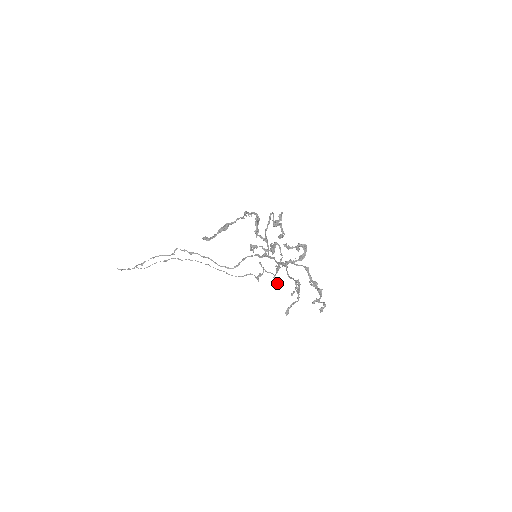
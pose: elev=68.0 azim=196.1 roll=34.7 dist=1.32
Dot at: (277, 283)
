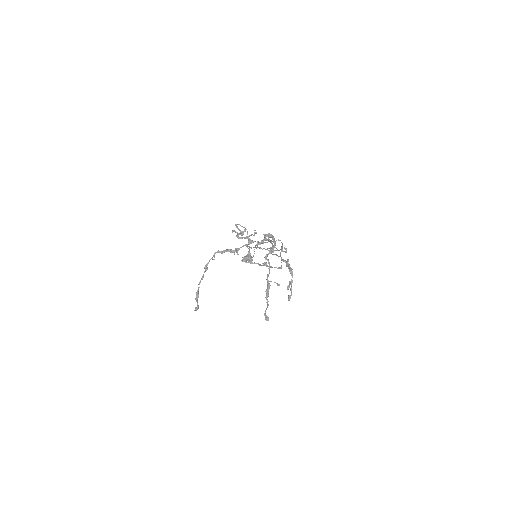
Dot at: (278, 268)
